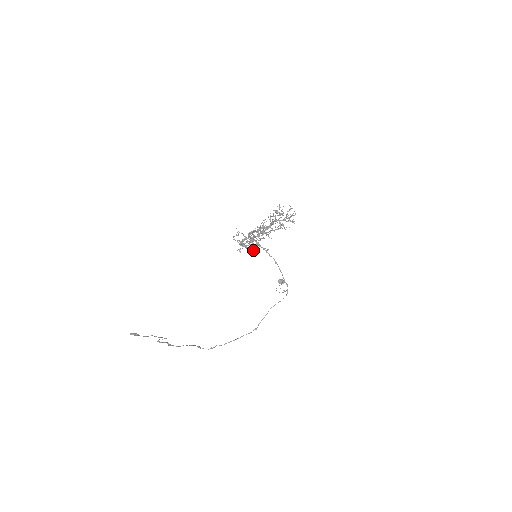
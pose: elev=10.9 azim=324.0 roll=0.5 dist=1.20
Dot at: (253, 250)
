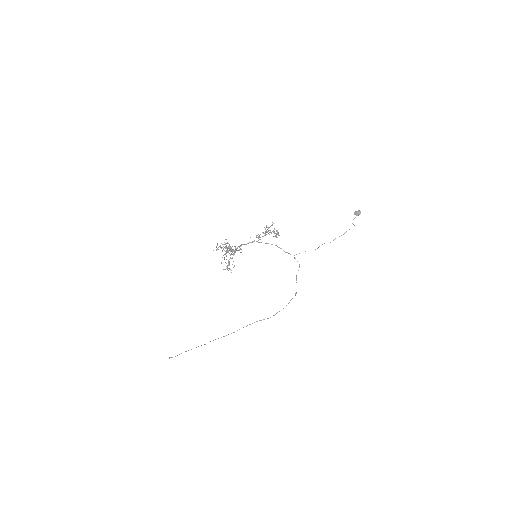
Dot at: occluded
